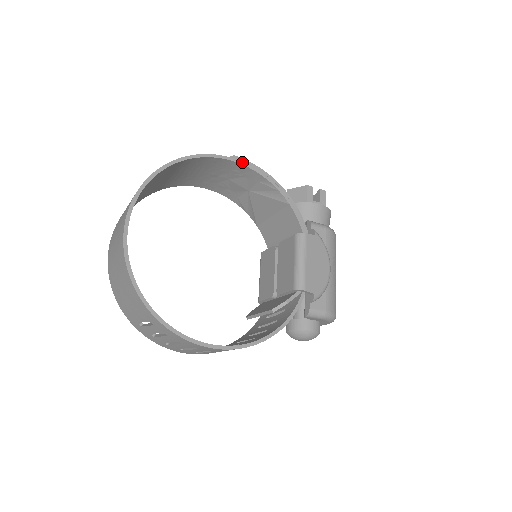
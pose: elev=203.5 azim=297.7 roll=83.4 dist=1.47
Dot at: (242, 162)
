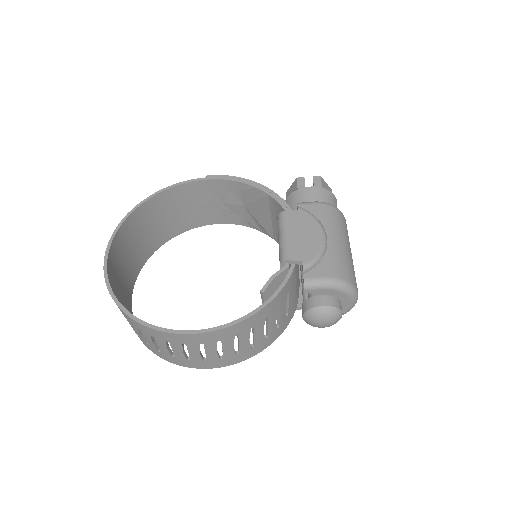
Dot at: (215, 178)
